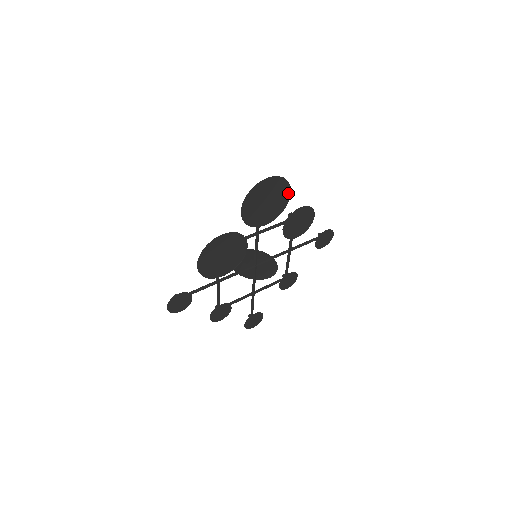
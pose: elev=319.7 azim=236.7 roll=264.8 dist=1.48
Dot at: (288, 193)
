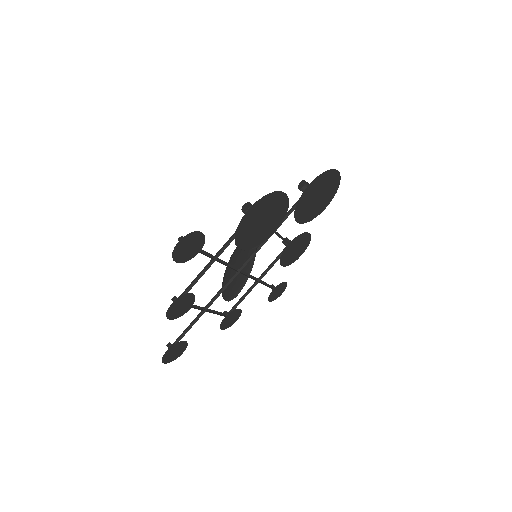
Dot at: (325, 206)
